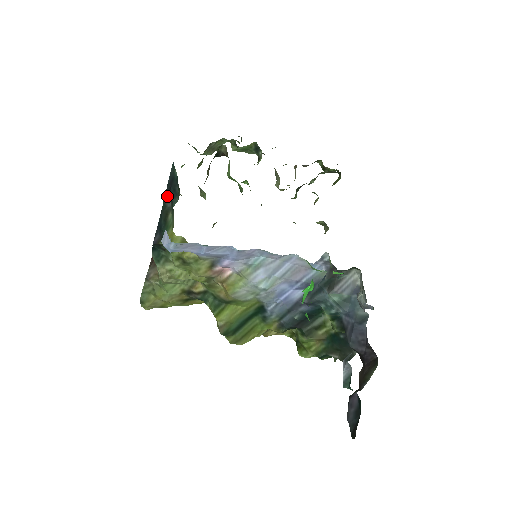
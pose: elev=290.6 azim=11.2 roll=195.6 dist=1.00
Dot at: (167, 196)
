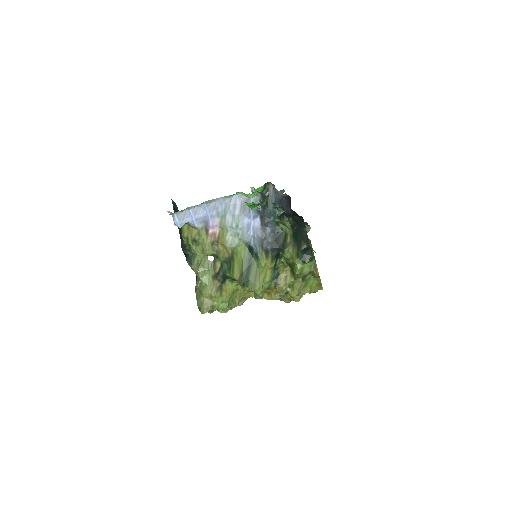
Dot at: occluded
